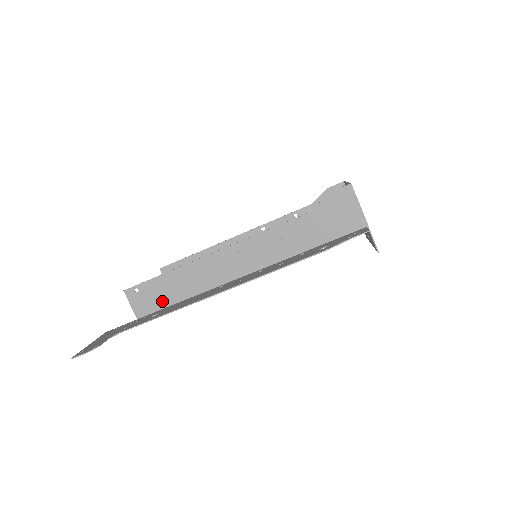
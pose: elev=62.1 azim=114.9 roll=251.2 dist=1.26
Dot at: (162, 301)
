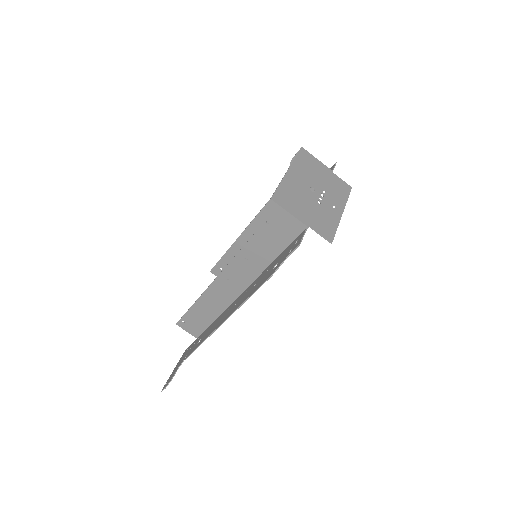
Dot at: (202, 324)
